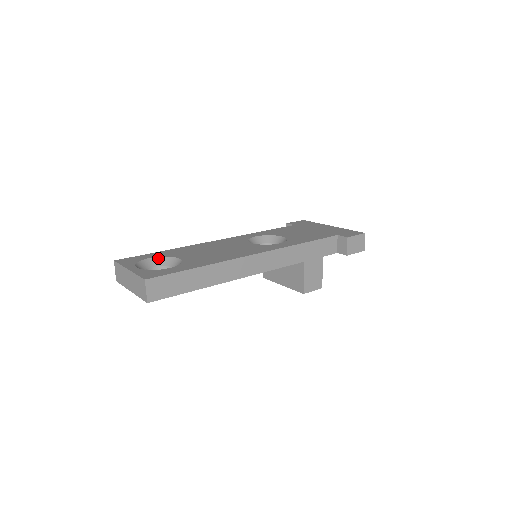
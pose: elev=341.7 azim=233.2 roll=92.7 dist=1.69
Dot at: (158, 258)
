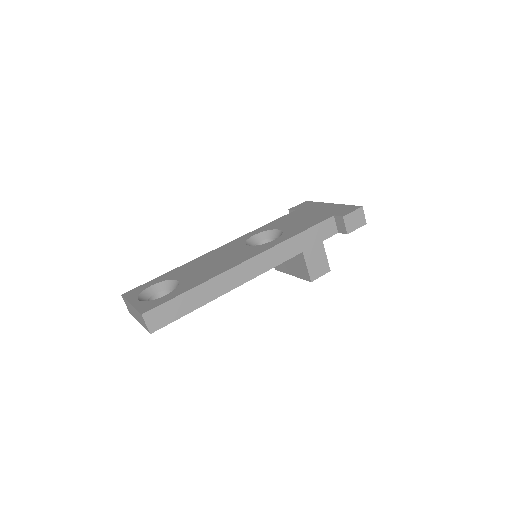
Dot at: (160, 283)
